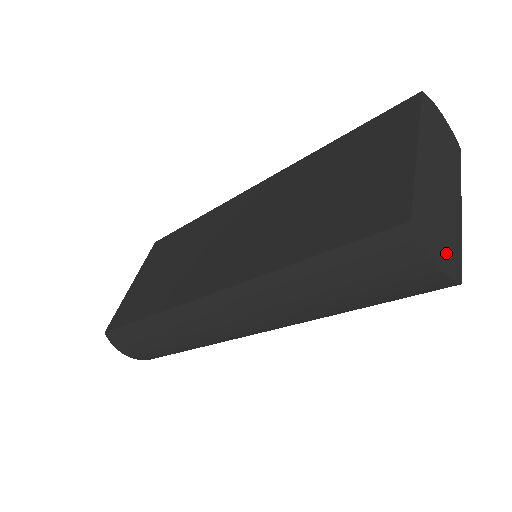
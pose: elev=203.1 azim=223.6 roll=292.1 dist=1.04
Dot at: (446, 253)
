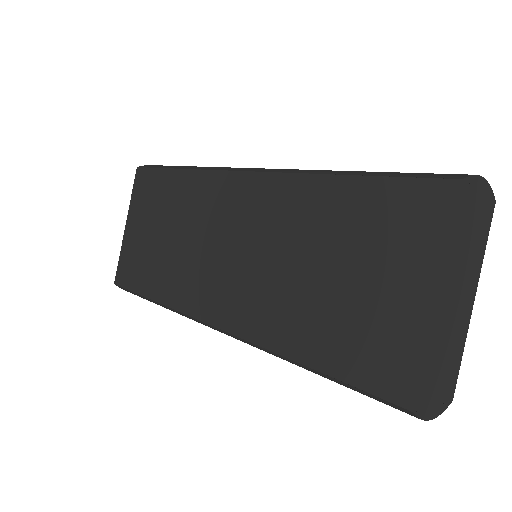
Dot at: (443, 391)
